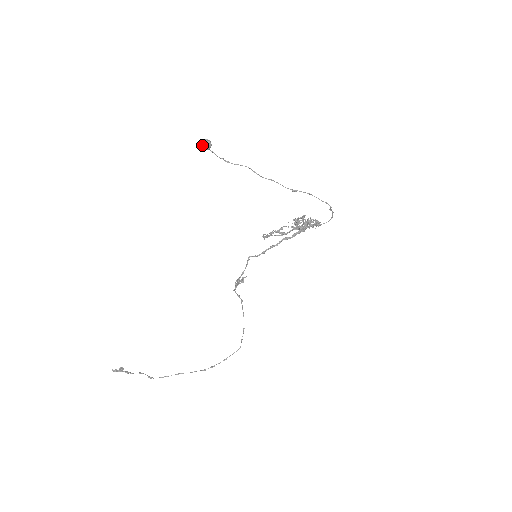
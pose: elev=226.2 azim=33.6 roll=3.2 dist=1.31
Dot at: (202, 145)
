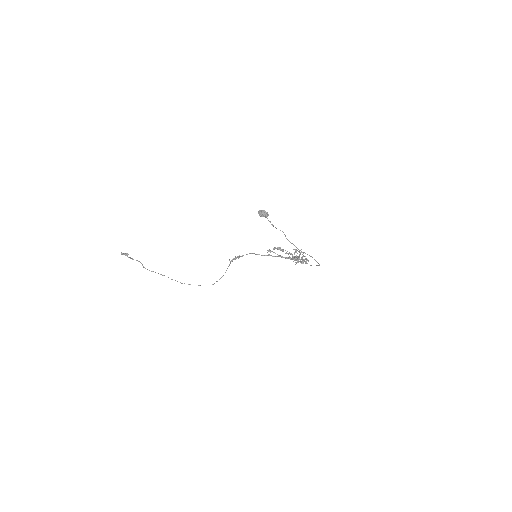
Dot at: (262, 215)
